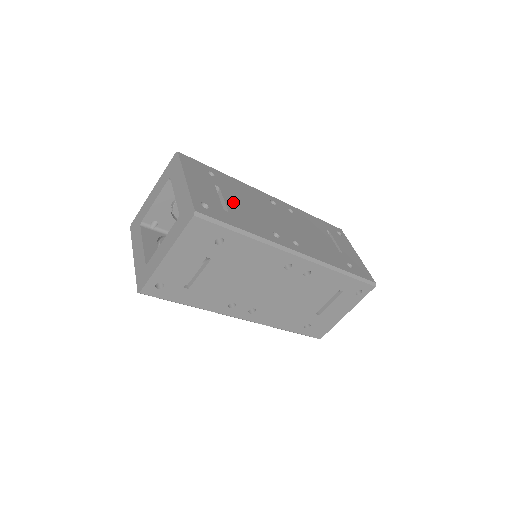
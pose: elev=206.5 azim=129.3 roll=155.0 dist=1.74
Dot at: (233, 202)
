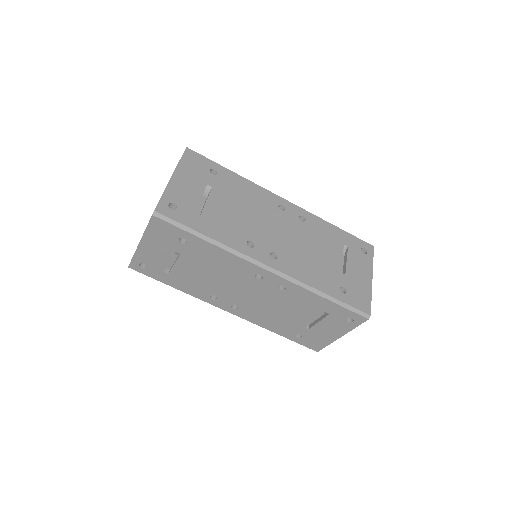
Dot at: occluded
